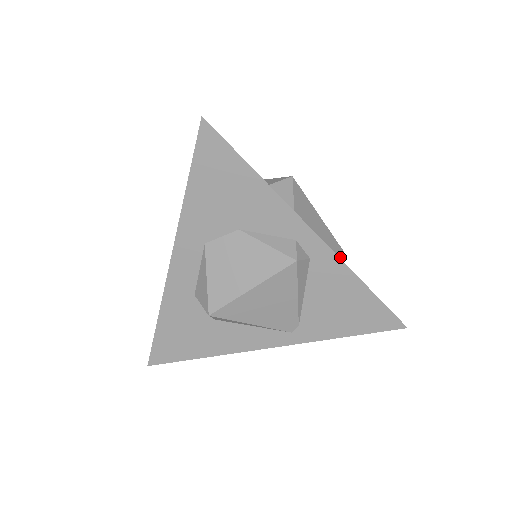
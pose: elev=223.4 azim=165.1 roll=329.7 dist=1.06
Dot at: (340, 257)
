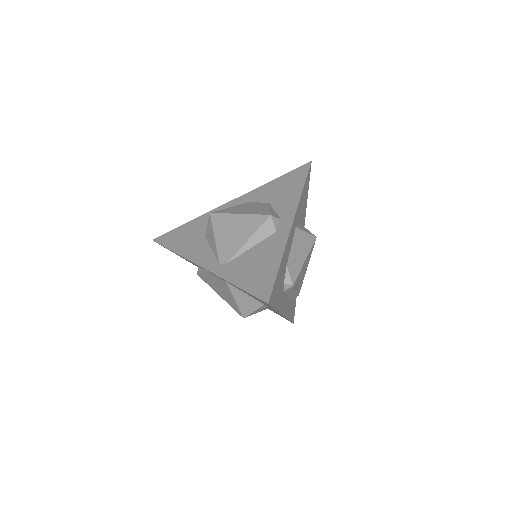
Dot at: (288, 282)
